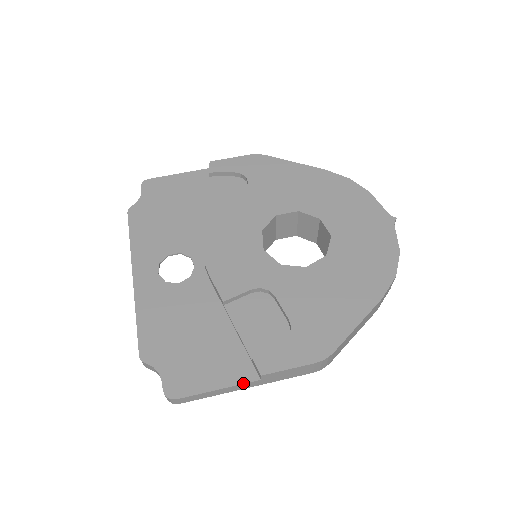
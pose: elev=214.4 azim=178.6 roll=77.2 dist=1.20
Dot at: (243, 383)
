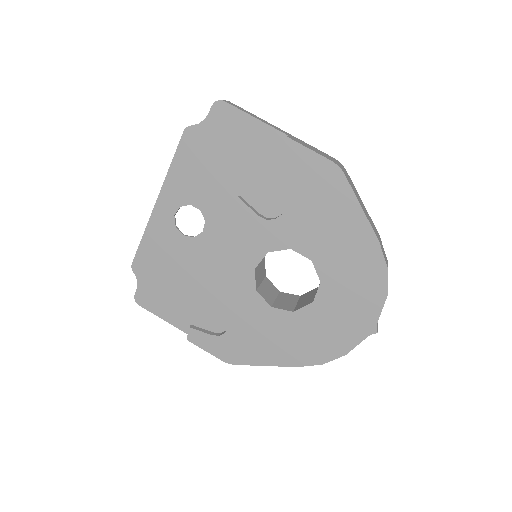
Dot at: (179, 329)
